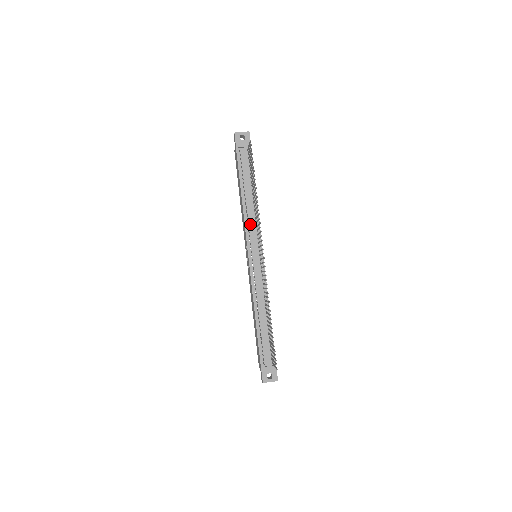
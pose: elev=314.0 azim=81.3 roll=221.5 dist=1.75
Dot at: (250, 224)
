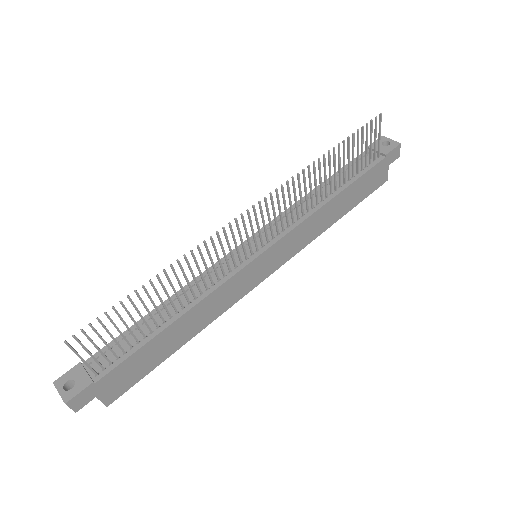
Dot at: (290, 215)
